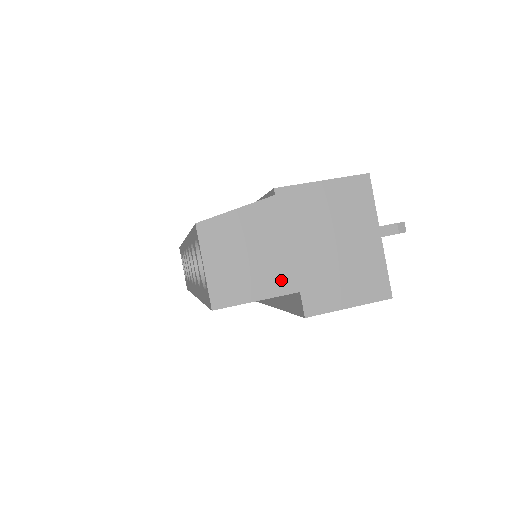
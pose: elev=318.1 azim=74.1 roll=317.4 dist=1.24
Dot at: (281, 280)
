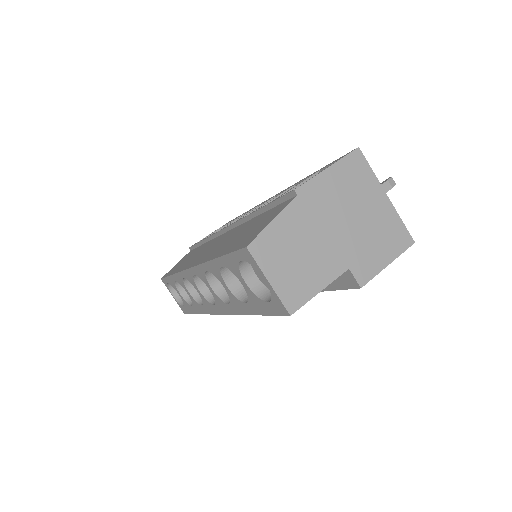
Dot at: (331, 265)
